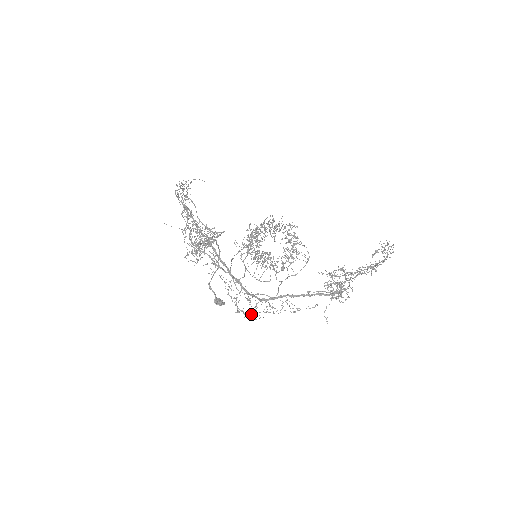
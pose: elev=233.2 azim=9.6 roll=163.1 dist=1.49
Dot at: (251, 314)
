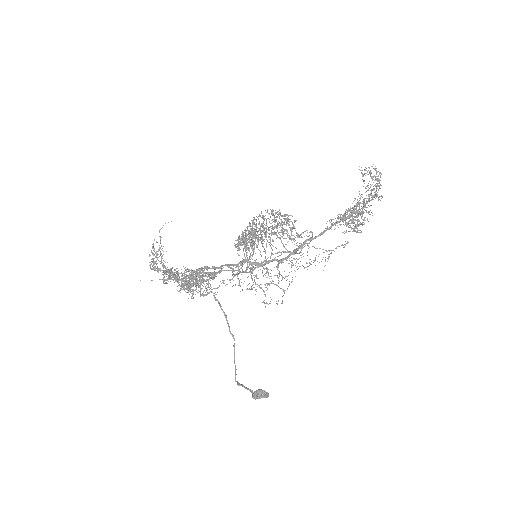
Dot at: (278, 282)
